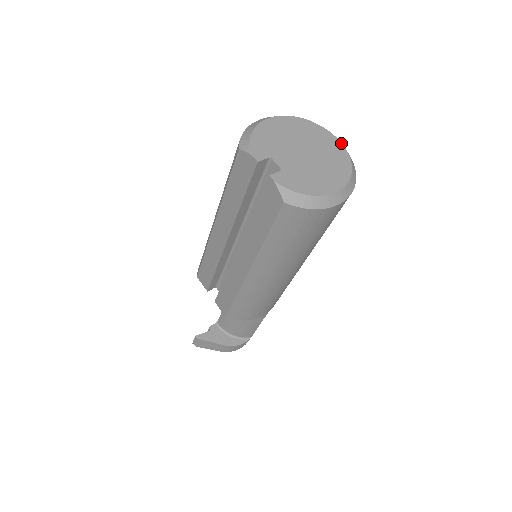
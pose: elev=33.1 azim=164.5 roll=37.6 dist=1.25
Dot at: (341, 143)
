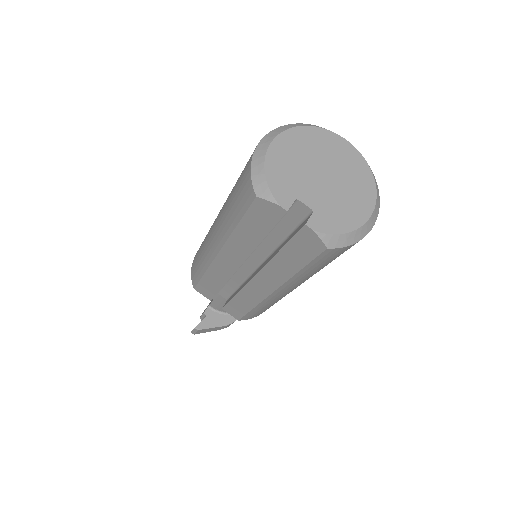
Dot at: (351, 145)
